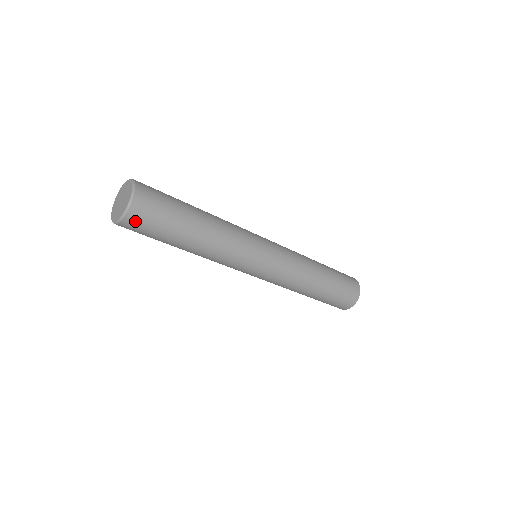
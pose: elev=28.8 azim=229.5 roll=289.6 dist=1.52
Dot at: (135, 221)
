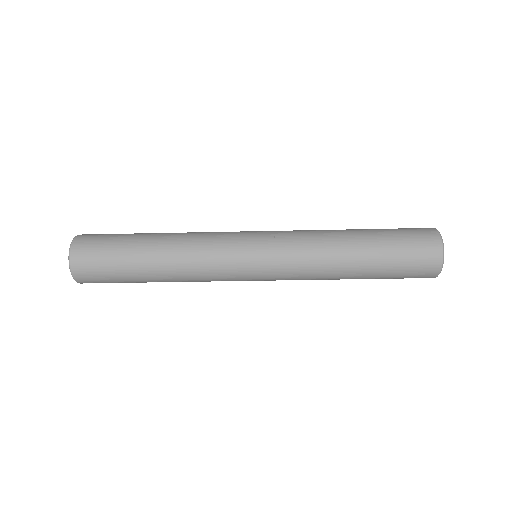
Dot at: occluded
